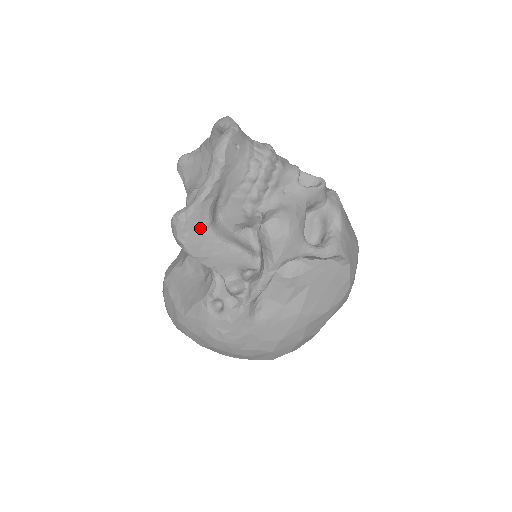
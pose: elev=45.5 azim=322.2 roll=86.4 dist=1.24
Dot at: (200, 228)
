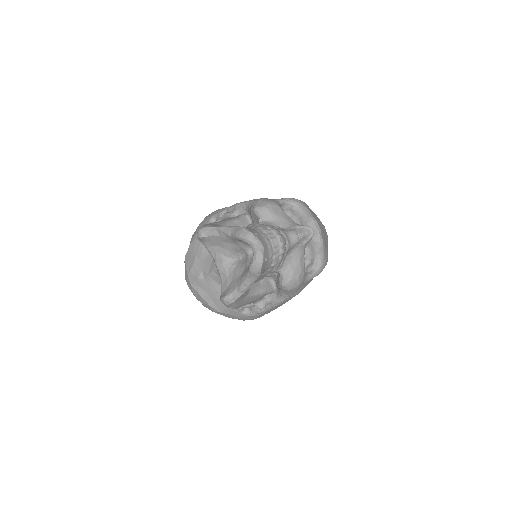
Dot at: (242, 299)
